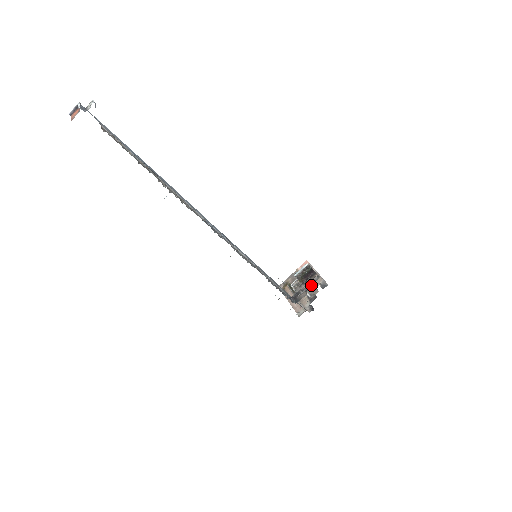
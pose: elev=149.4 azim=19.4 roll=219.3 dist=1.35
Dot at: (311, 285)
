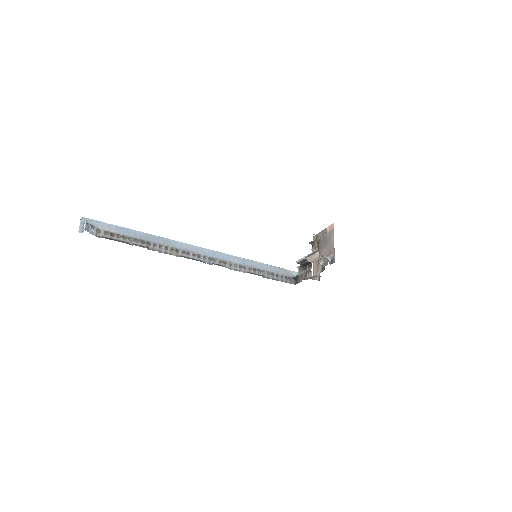
Dot at: (306, 274)
